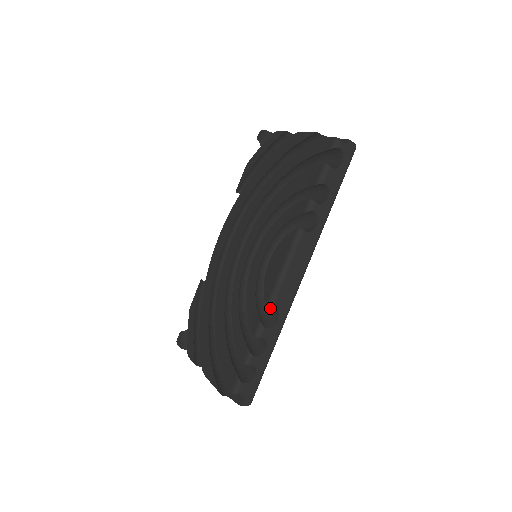
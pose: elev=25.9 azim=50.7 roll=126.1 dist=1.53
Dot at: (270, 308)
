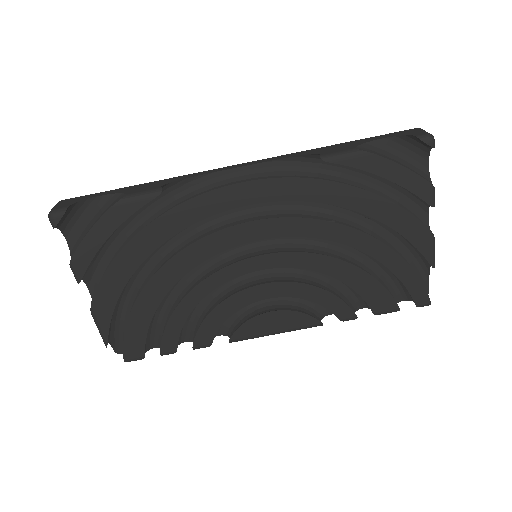
Dot at: occluded
